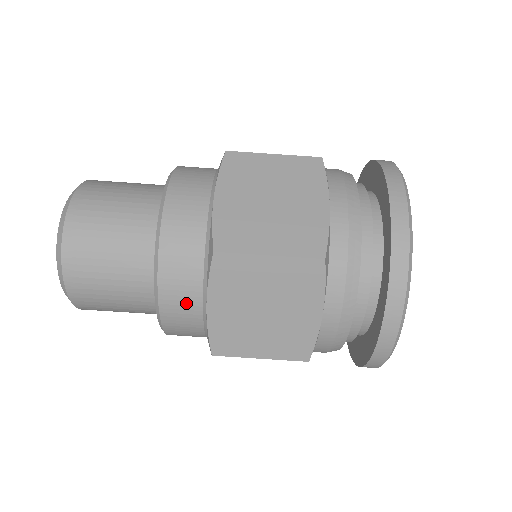
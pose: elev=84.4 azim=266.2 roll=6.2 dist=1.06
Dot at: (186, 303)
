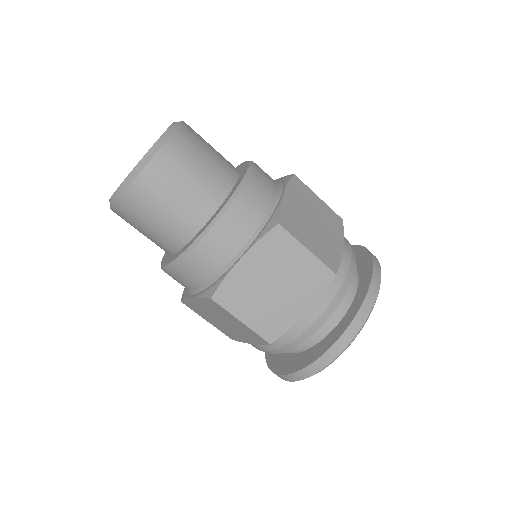
Dot at: (224, 248)
